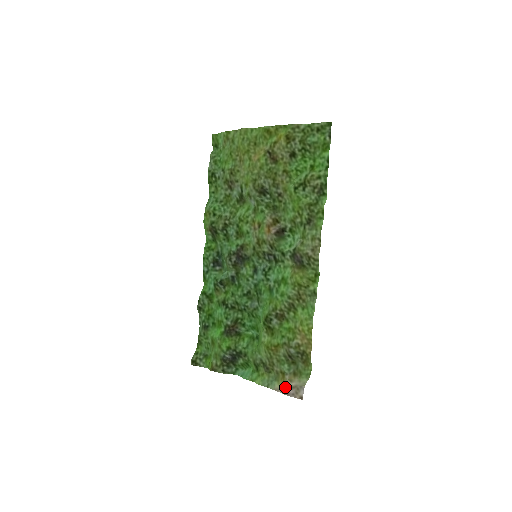
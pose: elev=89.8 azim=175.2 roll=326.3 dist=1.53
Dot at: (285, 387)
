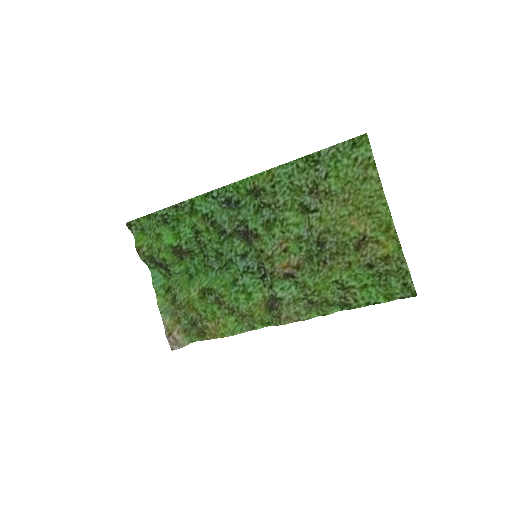
Dot at: (171, 331)
